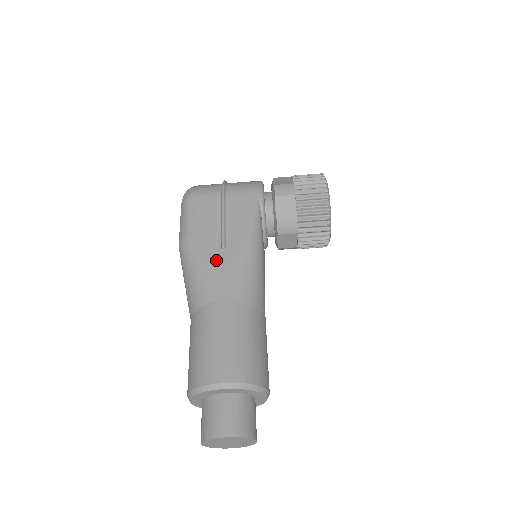
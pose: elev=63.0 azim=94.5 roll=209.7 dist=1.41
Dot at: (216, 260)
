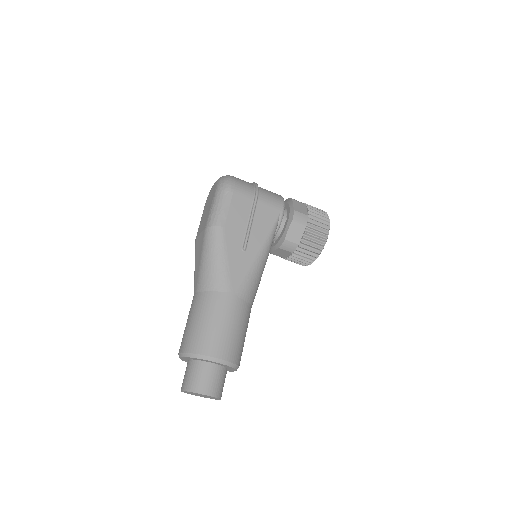
Dot at: (236, 257)
